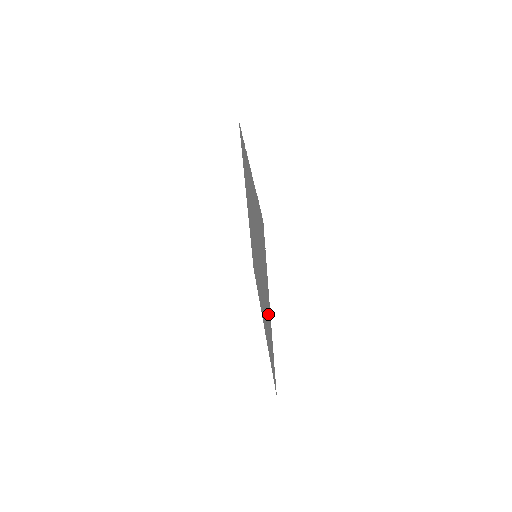
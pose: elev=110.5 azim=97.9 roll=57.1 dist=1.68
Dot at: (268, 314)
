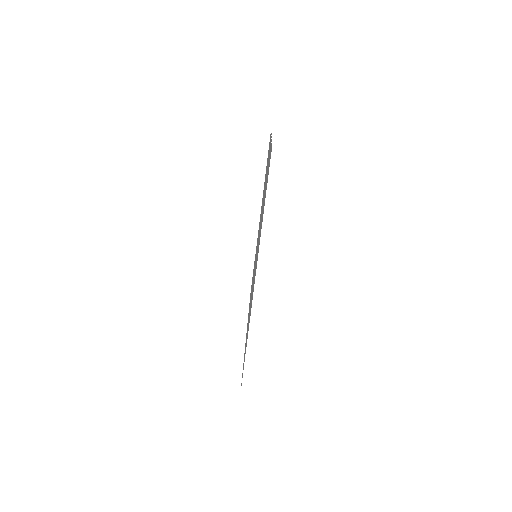
Dot at: occluded
